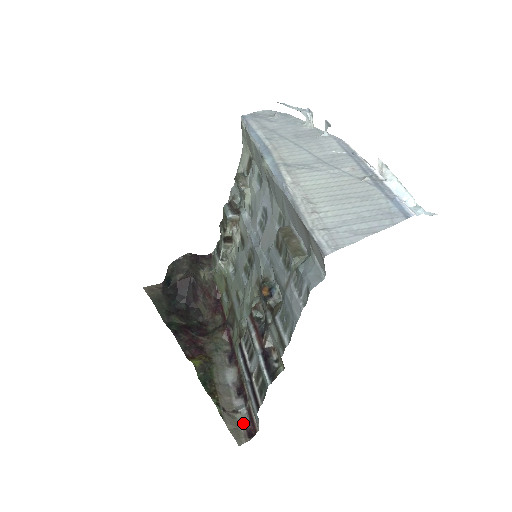
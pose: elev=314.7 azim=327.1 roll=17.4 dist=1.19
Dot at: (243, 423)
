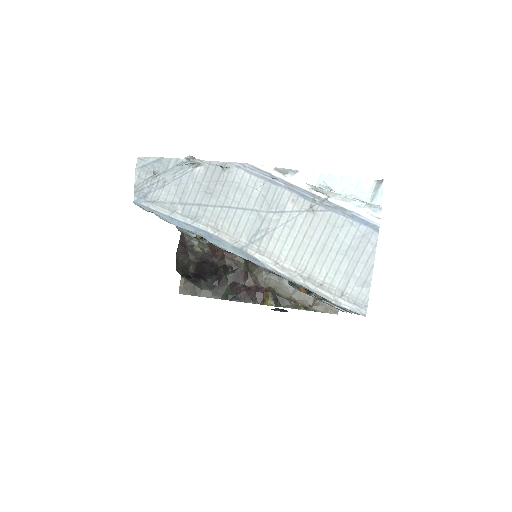
Dot at: occluded
